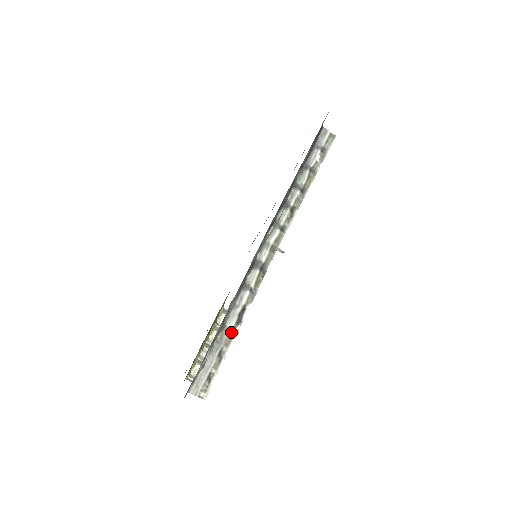
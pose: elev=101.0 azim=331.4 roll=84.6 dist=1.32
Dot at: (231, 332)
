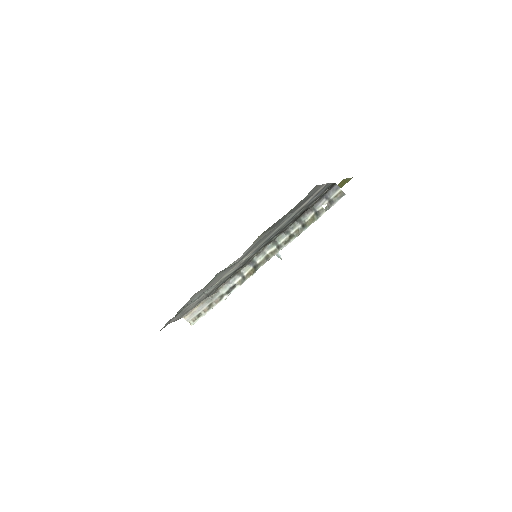
Dot at: (221, 296)
